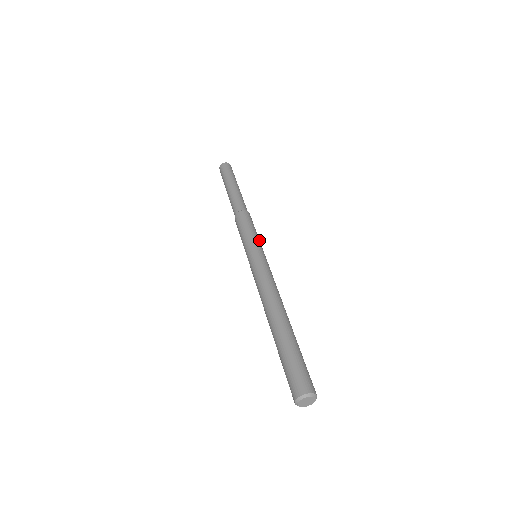
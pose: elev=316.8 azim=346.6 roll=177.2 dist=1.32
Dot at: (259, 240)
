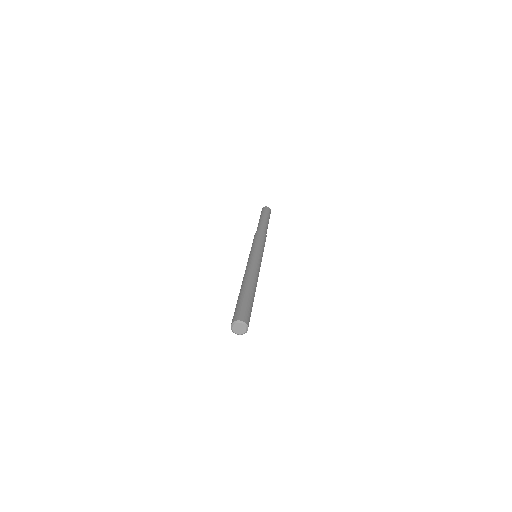
Dot at: (260, 245)
